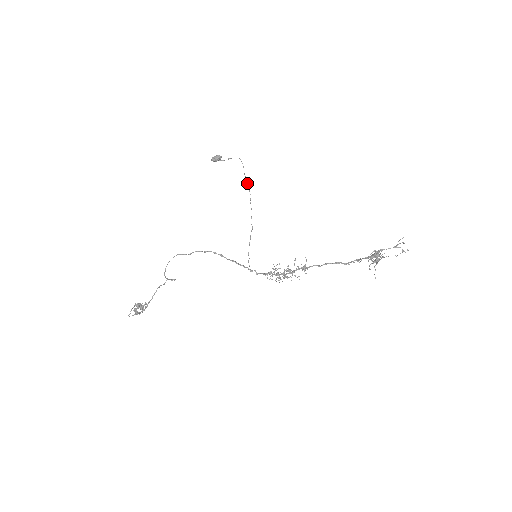
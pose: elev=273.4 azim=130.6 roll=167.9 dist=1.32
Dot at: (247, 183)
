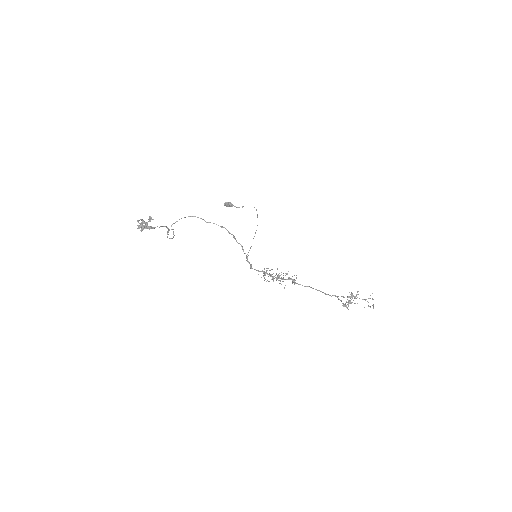
Dot at: occluded
